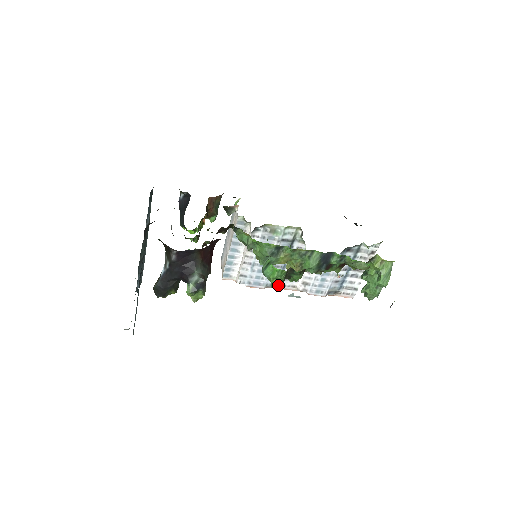
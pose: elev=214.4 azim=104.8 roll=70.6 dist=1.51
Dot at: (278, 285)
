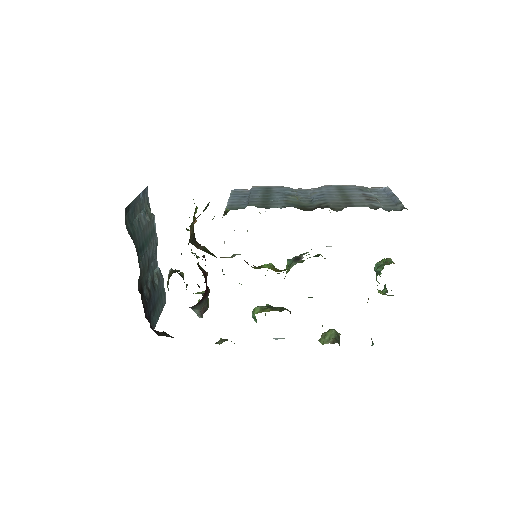
Dot at: occluded
